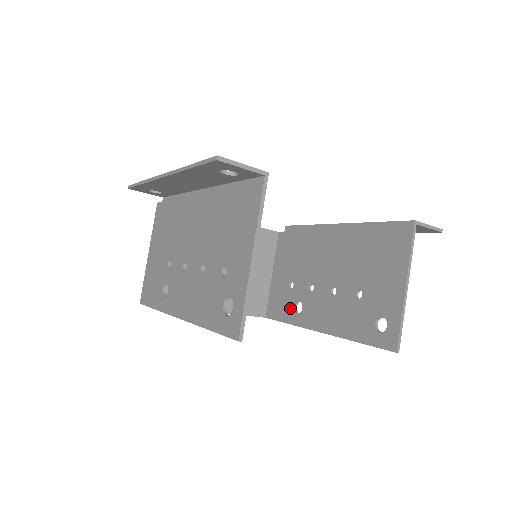
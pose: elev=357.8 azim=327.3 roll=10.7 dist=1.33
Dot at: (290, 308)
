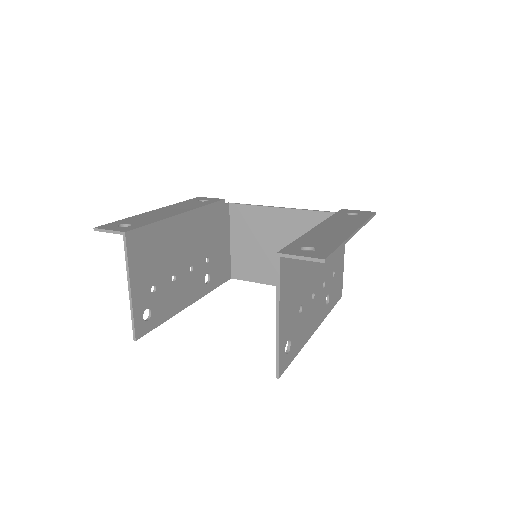
Dot at: occluded
